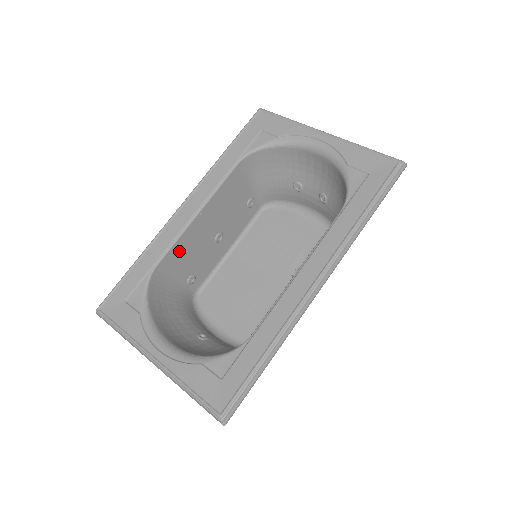
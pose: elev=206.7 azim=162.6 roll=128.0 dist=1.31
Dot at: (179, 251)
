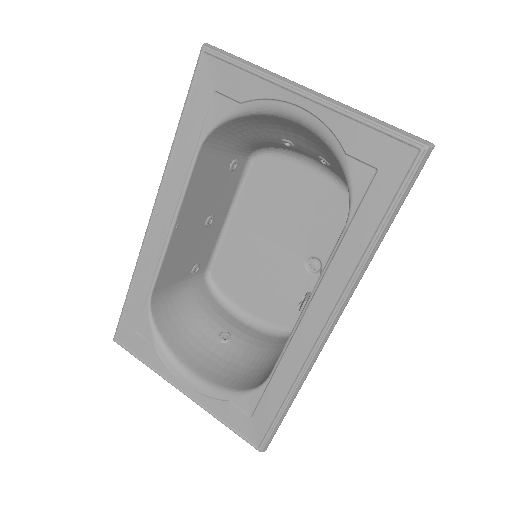
Dot at: (169, 266)
